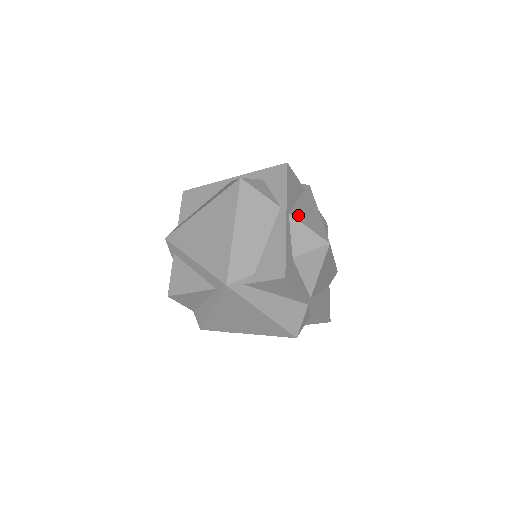
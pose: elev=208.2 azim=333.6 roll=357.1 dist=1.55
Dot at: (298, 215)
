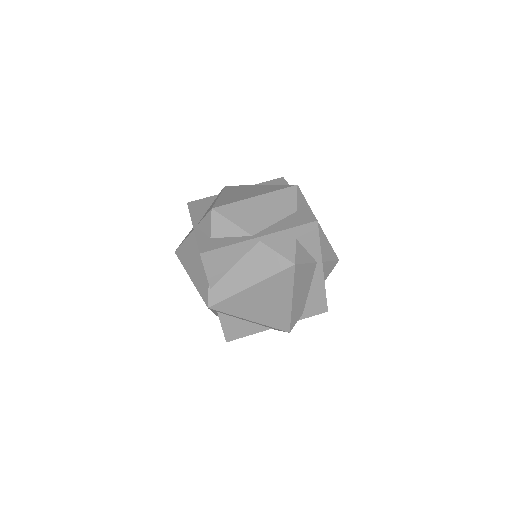
Dot at: (322, 254)
